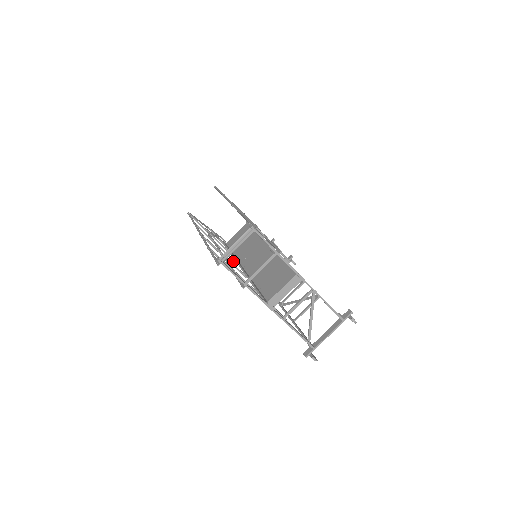
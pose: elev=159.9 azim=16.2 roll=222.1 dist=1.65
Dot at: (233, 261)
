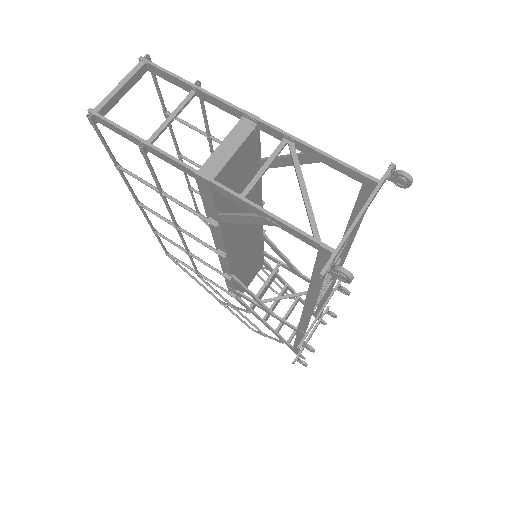
Dot at: (224, 277)
